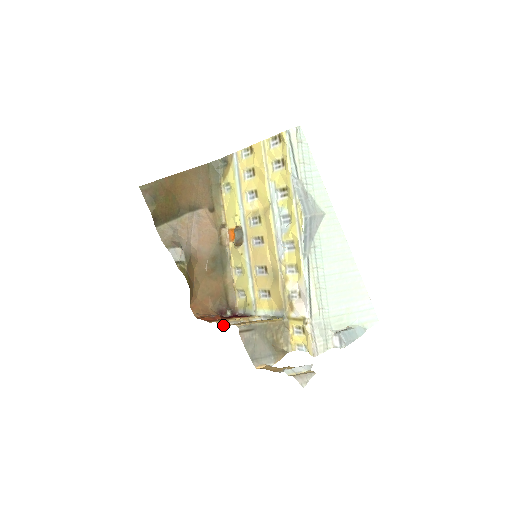
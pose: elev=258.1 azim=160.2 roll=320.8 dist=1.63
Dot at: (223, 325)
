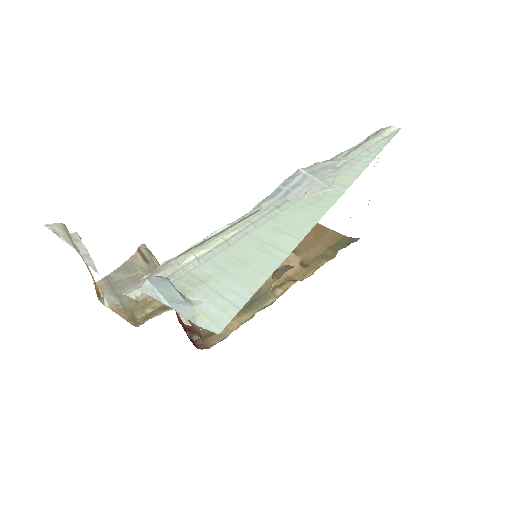
Dot at: occluded
